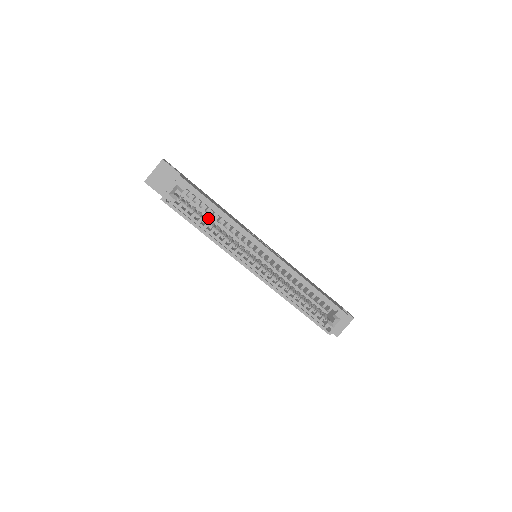
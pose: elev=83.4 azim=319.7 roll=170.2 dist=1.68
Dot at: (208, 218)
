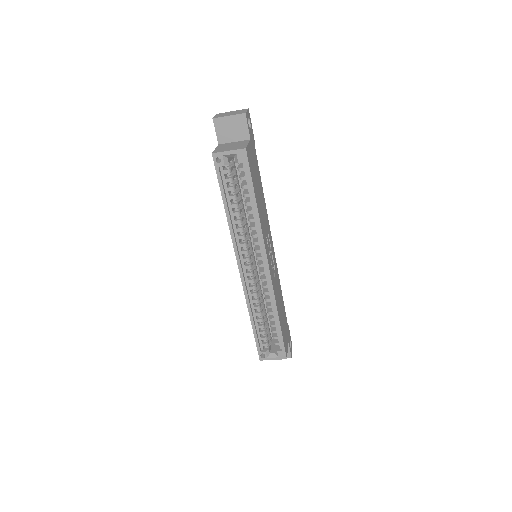
Dot at: occluded
